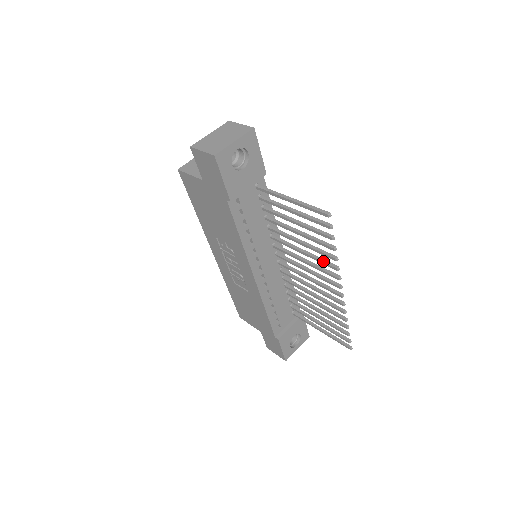
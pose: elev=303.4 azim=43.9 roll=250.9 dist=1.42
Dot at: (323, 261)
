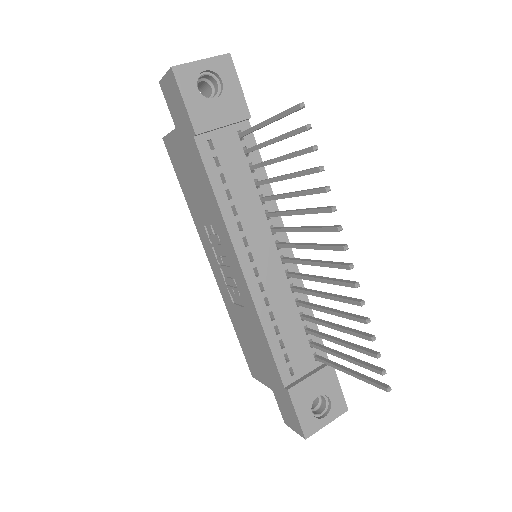
Dot at: (316, 208)
